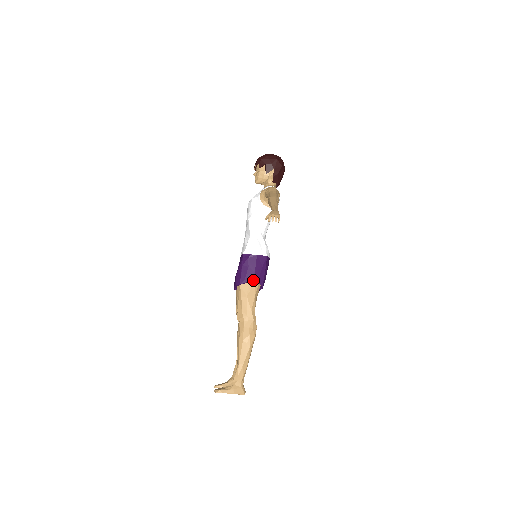
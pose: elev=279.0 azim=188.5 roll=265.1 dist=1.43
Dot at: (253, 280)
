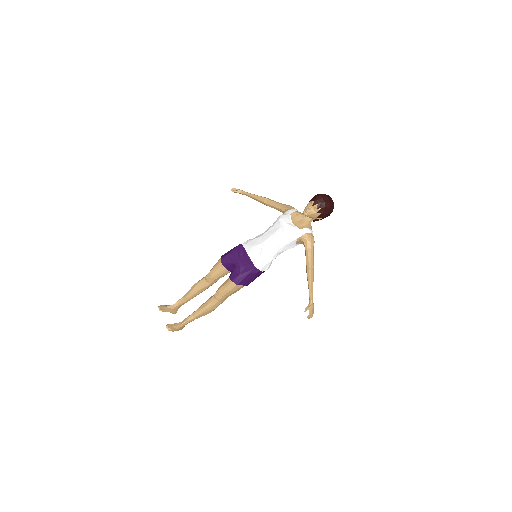
Dot at: (247, 285)
